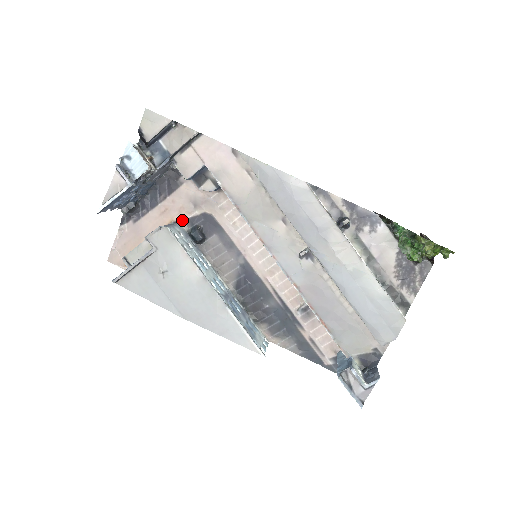
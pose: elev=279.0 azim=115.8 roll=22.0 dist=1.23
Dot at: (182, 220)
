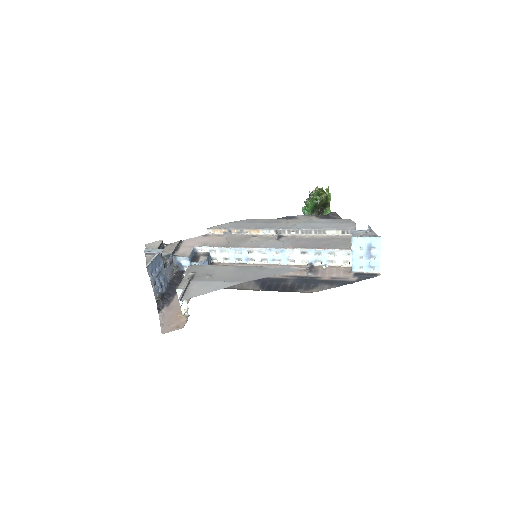
Dot at: occluded
